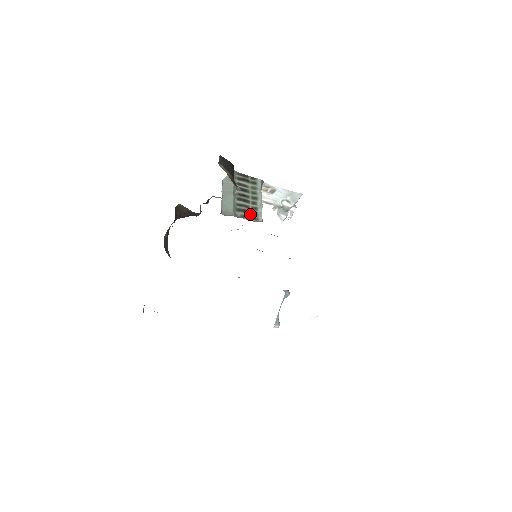
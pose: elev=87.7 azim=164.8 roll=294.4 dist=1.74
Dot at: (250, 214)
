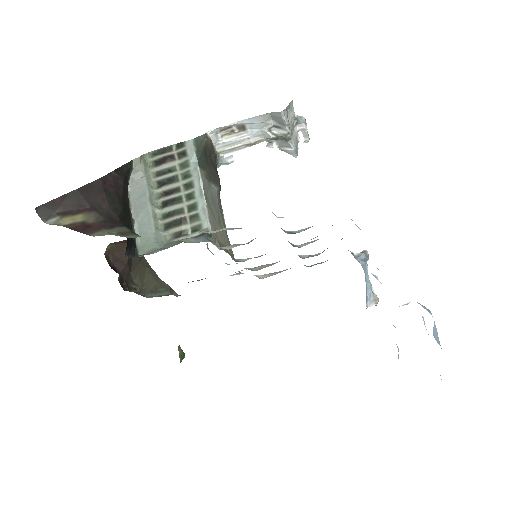
Dot at: (187, 224)
